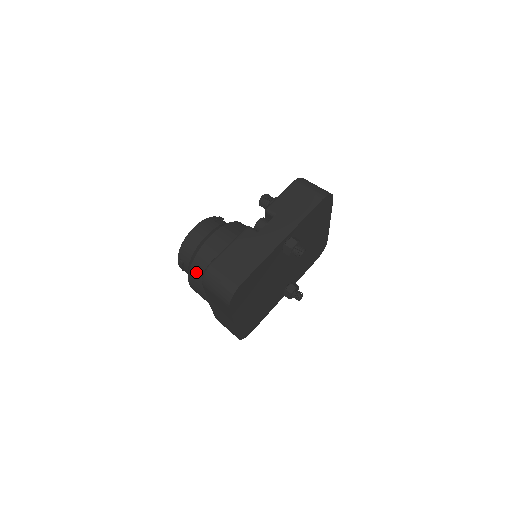
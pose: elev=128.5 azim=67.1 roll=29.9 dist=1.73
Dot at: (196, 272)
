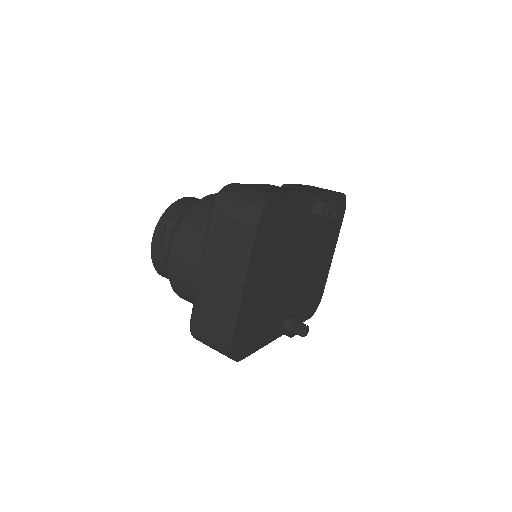
Dot at: (192, 221)
